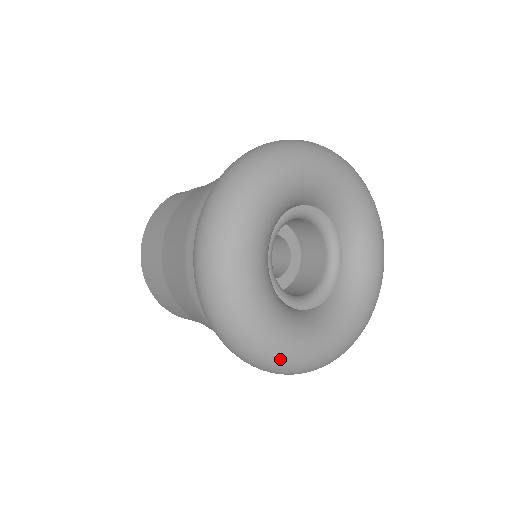
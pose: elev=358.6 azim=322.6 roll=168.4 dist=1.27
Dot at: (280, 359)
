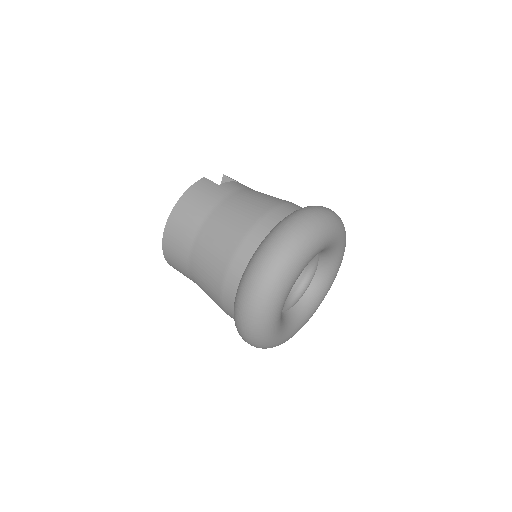
Dot at: (268, 345)
